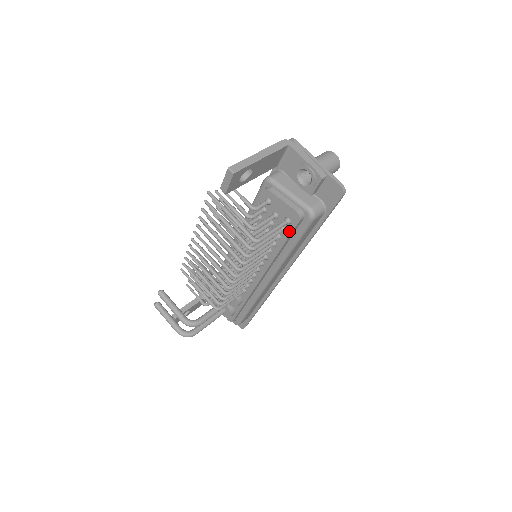
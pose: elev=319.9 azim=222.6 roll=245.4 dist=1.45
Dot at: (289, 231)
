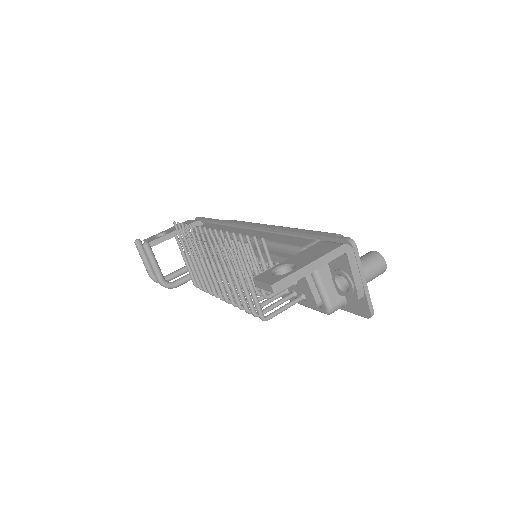
Dot at: (300, 301)
